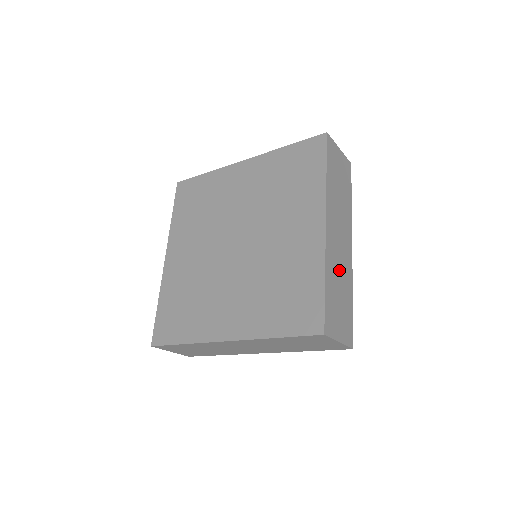
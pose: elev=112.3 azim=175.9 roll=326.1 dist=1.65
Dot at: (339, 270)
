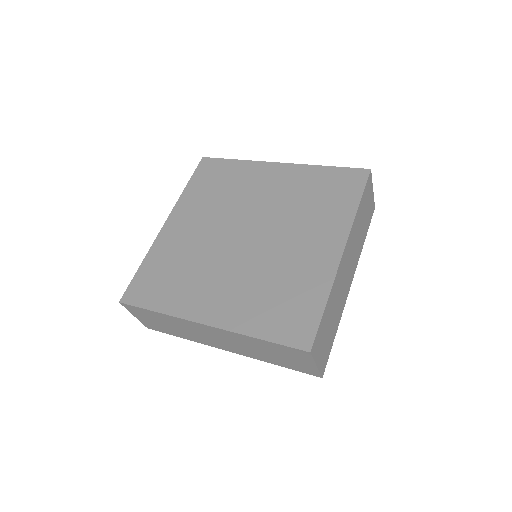
Dot at: (338, 298)
